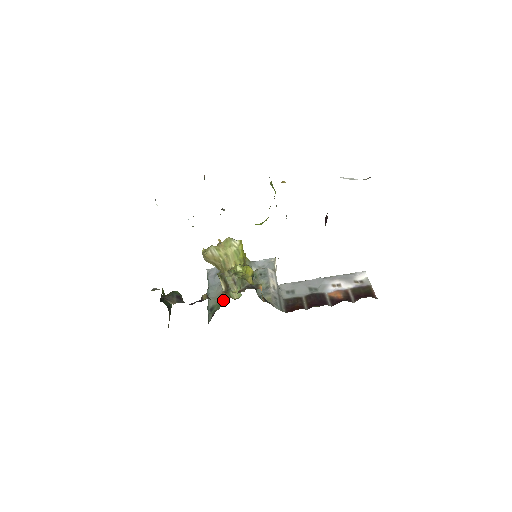
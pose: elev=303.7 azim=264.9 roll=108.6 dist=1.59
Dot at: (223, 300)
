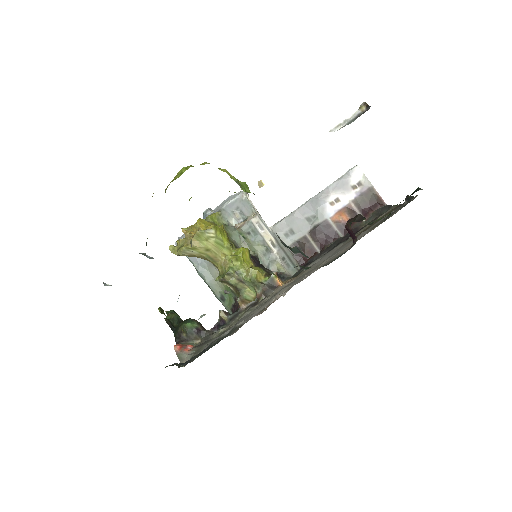
Dot at: (236, 296)
